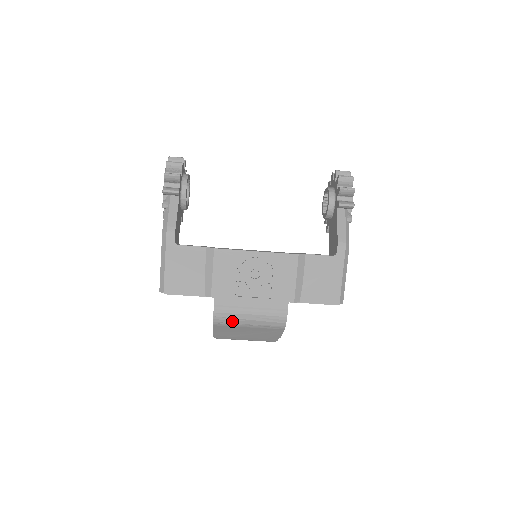
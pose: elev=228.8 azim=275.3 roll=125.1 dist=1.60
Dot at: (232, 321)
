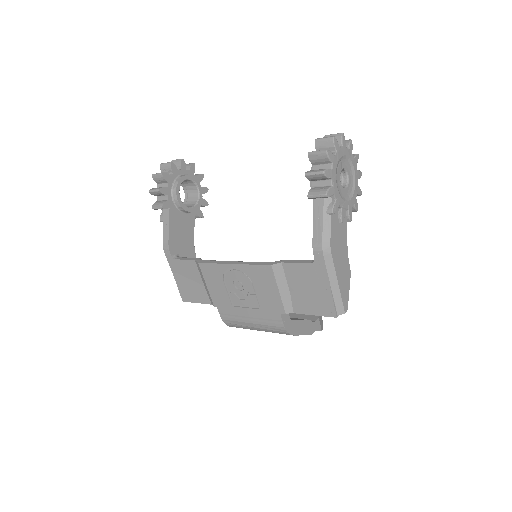
Dot at: (241, 327)
